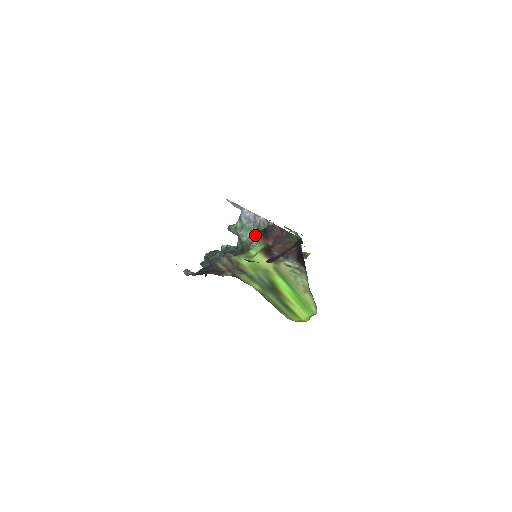
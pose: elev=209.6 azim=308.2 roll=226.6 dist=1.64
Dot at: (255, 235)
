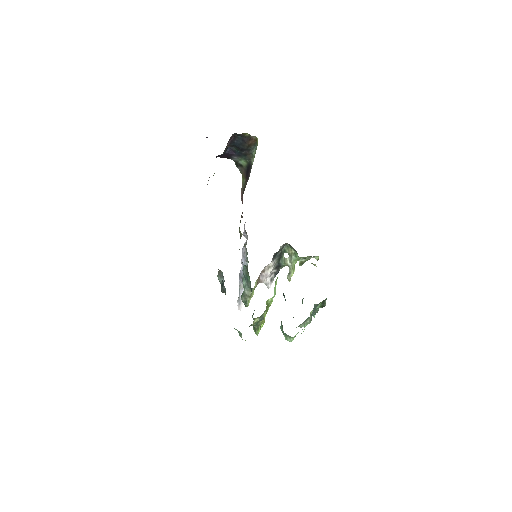
Dot at: (244, 246)
